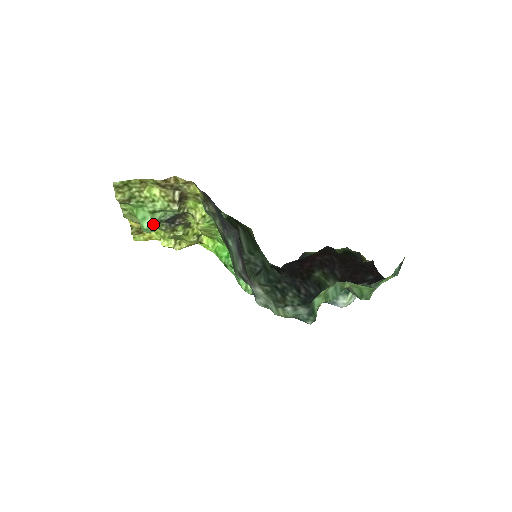
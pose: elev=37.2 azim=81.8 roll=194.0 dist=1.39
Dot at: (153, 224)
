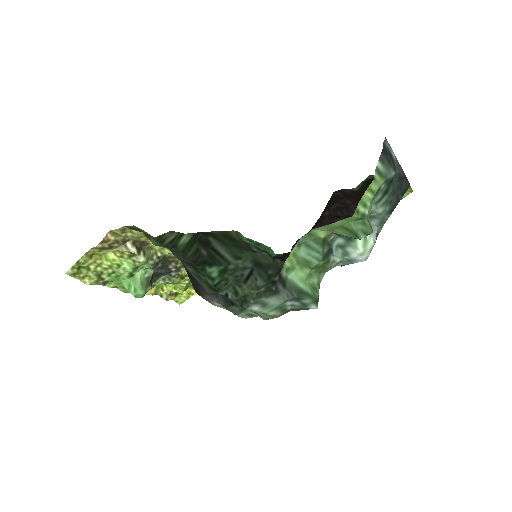
Dot at: (139, 287)
